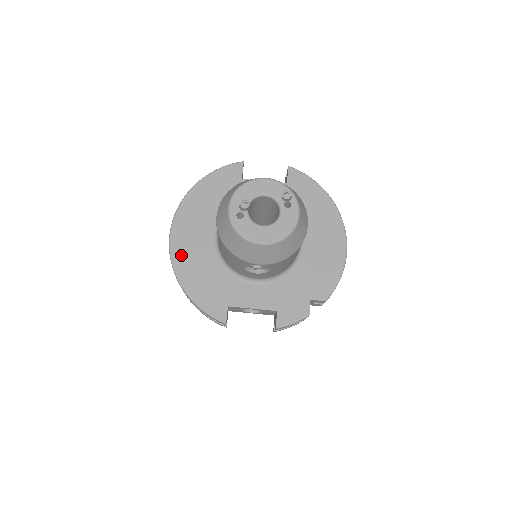
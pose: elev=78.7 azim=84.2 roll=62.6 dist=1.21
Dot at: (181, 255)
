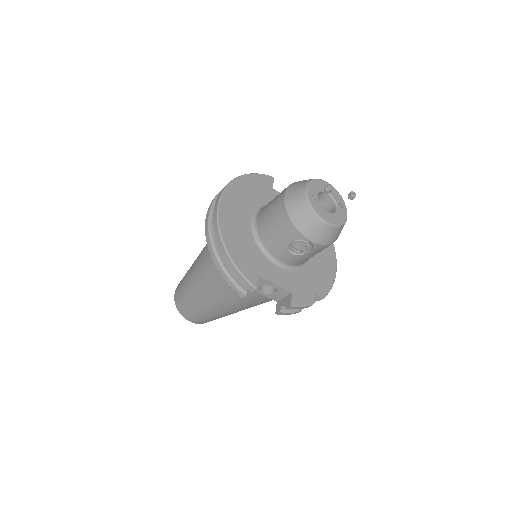
Dot at: (226, 222)
